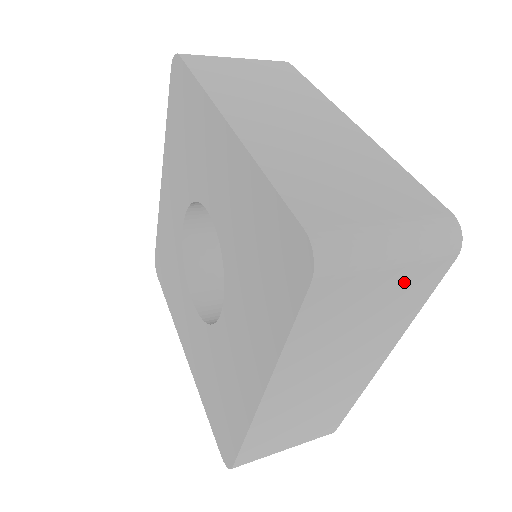
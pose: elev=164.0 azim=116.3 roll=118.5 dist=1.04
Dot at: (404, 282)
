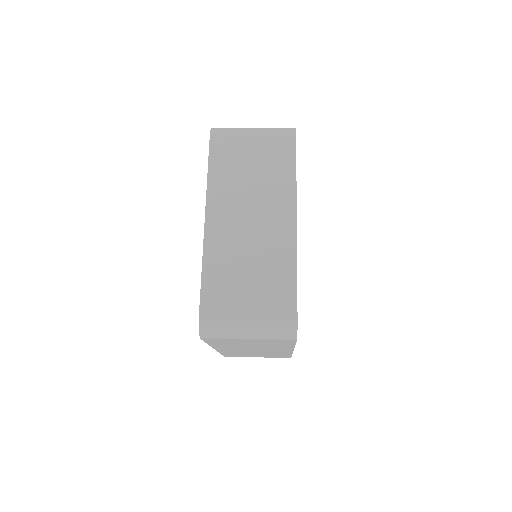
Dot at: (266, 341)
